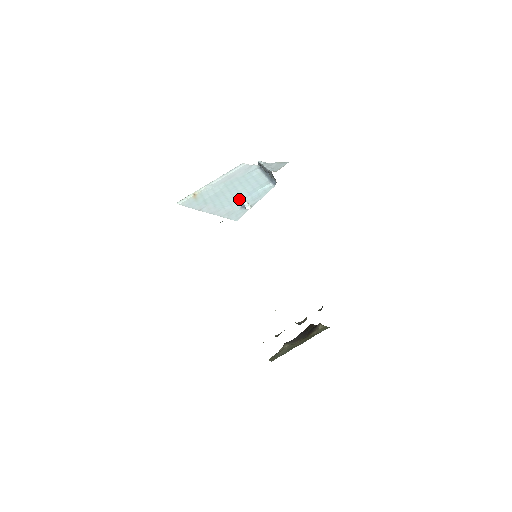
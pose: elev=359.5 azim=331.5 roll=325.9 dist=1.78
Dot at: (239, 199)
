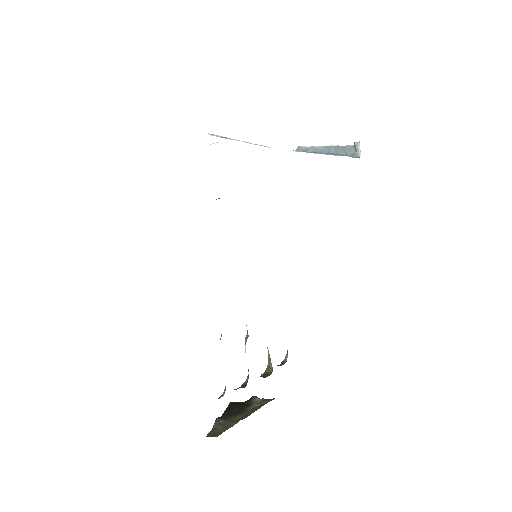
Dot at: occluded
